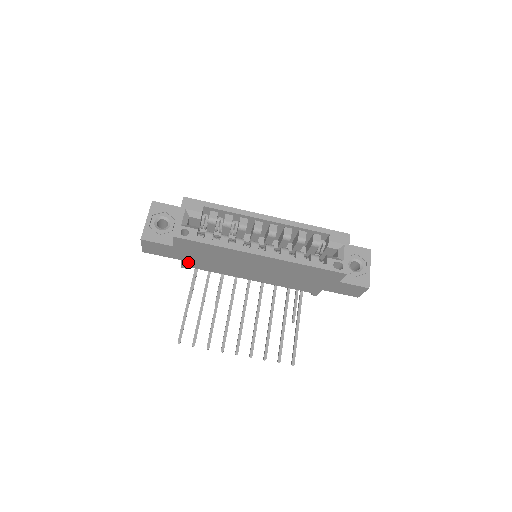
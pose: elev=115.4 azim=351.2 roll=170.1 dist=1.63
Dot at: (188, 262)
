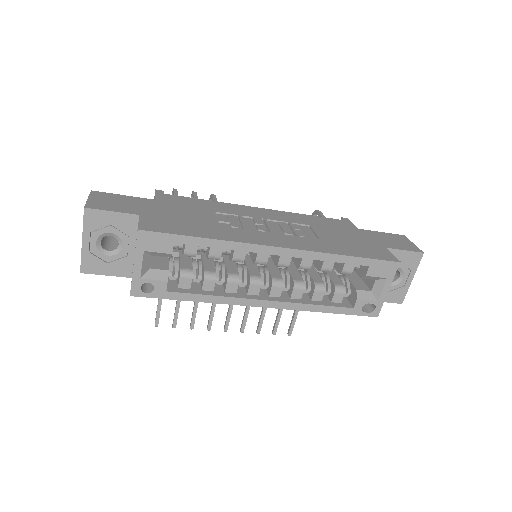
Dot at: occluded
